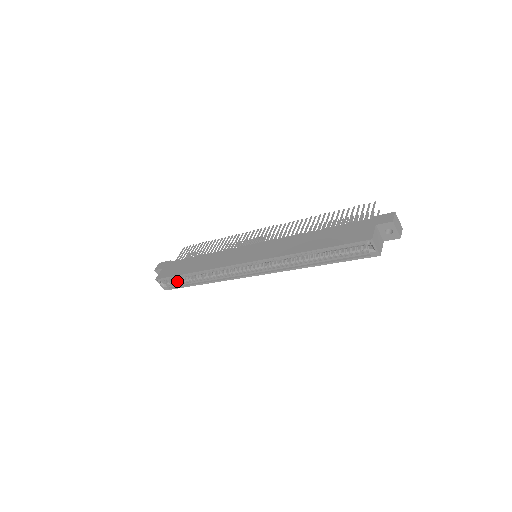
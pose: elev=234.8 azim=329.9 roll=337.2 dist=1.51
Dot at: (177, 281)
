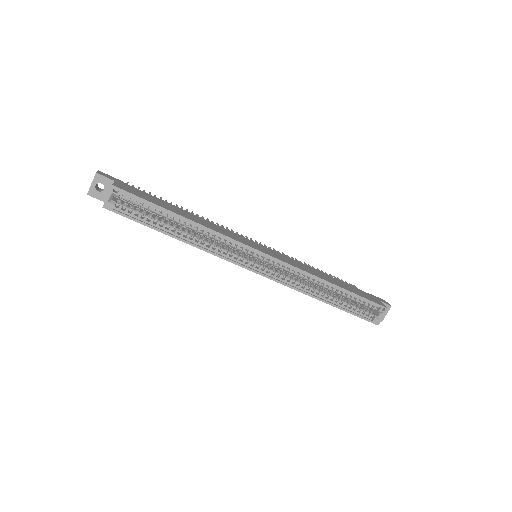
Dot at: occluded
